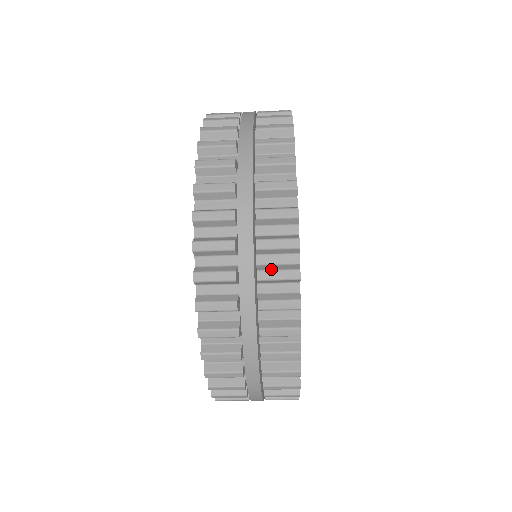
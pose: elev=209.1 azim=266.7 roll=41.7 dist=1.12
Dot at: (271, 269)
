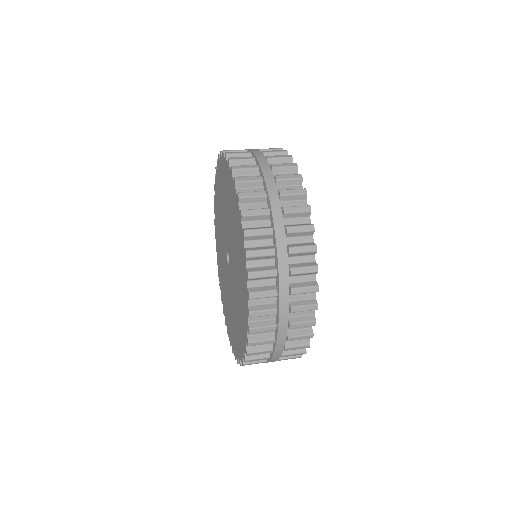
Dot at: (300, 305)
